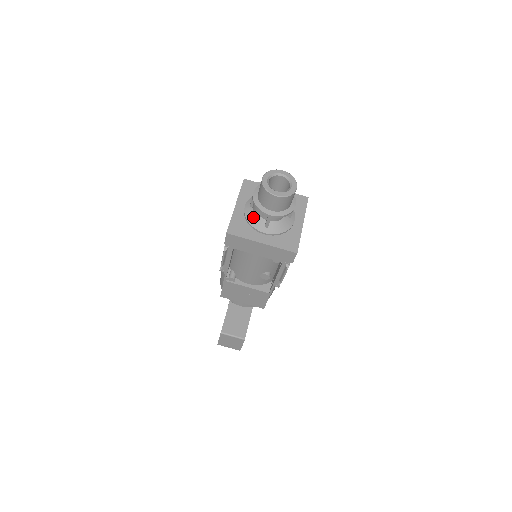
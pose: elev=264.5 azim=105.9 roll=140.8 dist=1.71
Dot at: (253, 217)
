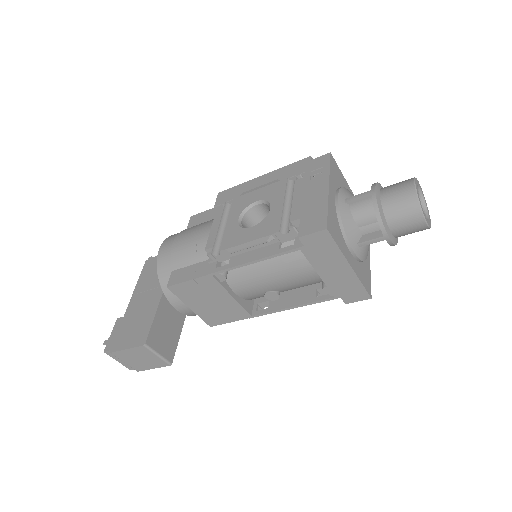
Dot at: (350, 221)
